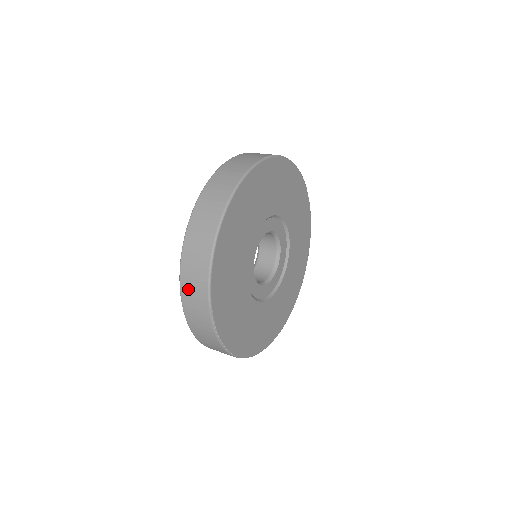
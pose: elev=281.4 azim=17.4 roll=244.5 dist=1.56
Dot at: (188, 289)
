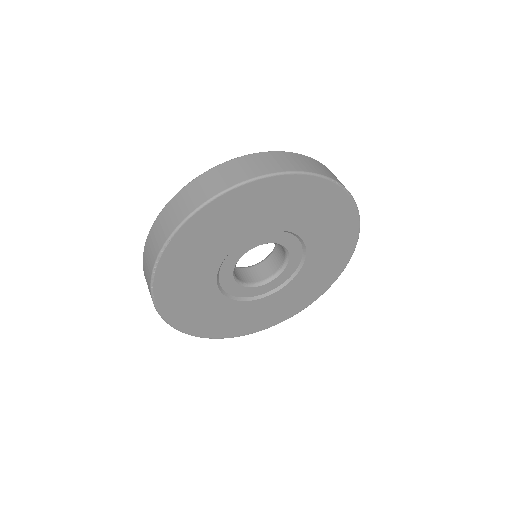
Dot at: (169, 211)
